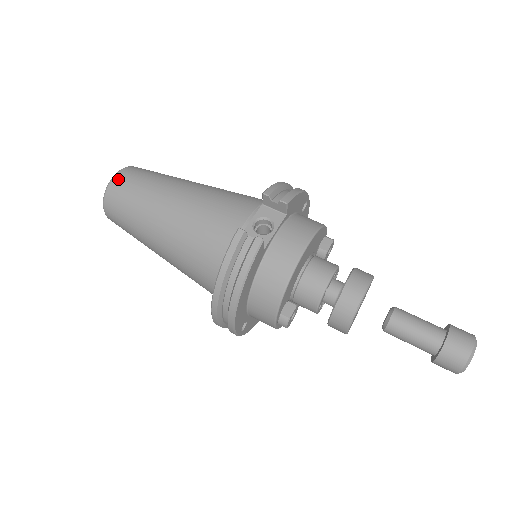
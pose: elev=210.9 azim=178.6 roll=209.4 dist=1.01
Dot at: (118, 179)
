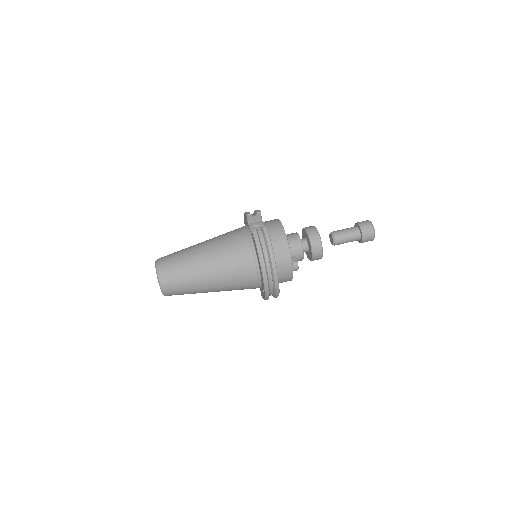
Dot at: (161, 264)
